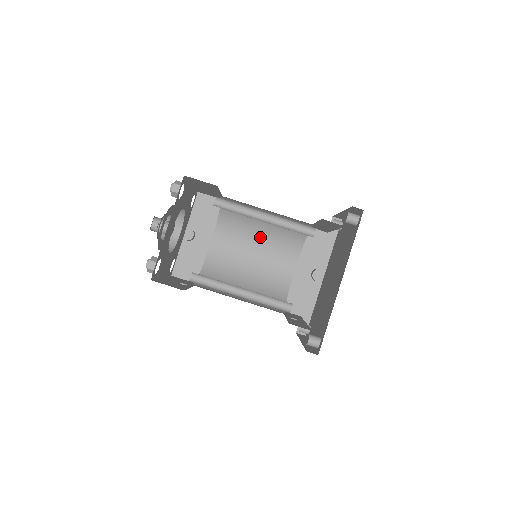
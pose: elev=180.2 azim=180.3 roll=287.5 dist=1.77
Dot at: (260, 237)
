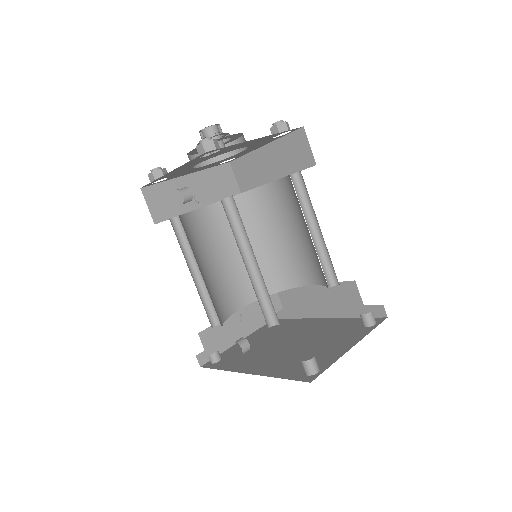
Dot at: (306, 233)
